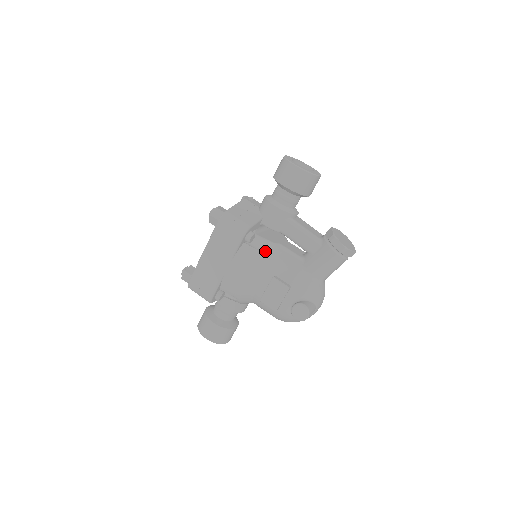
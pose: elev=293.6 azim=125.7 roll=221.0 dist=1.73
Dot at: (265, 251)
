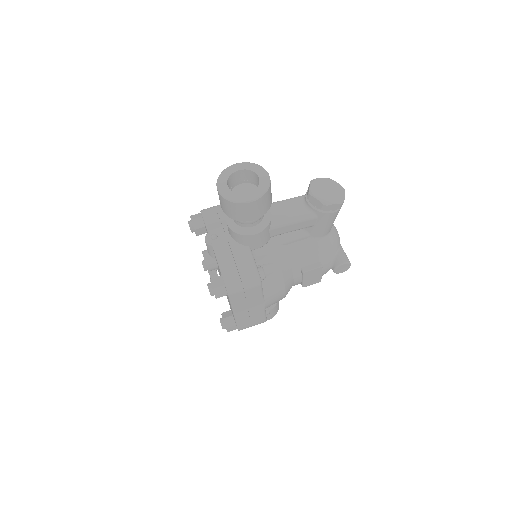
Dot at: (279, 266)
